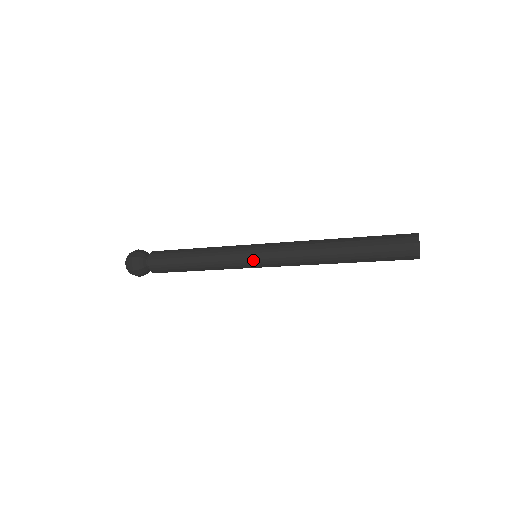
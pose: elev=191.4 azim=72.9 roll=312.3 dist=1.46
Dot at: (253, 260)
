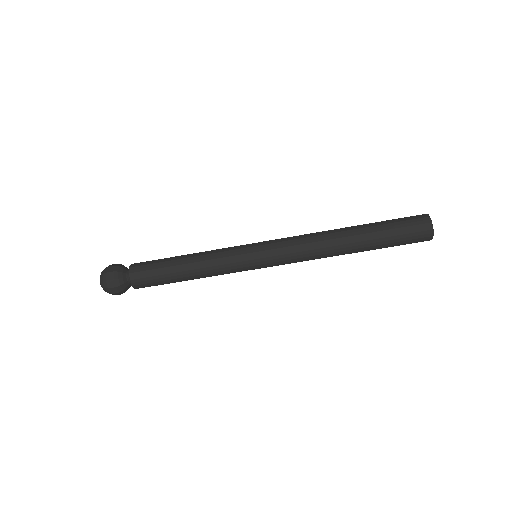
Dot at: (256, 260)
